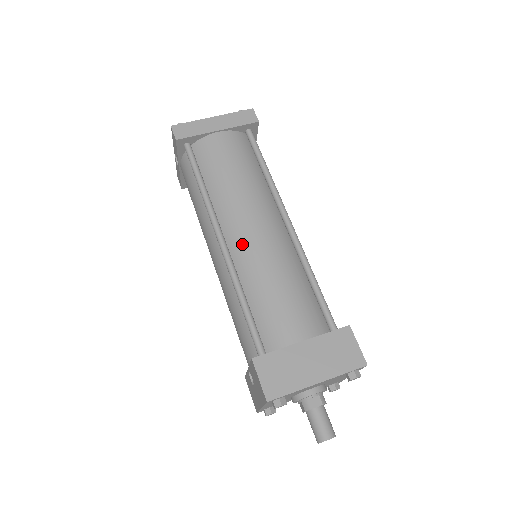
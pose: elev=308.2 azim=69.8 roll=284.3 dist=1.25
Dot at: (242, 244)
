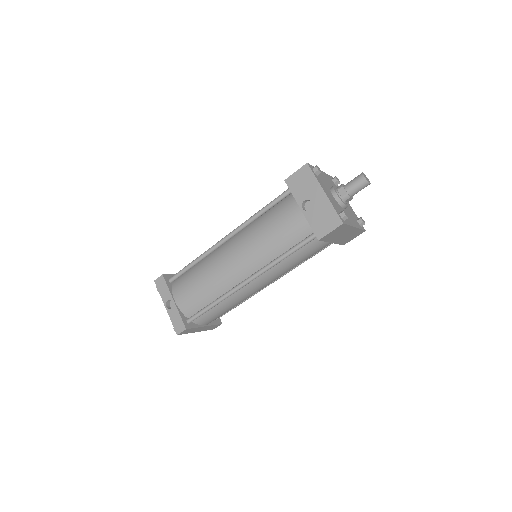
Dot at: occluded
